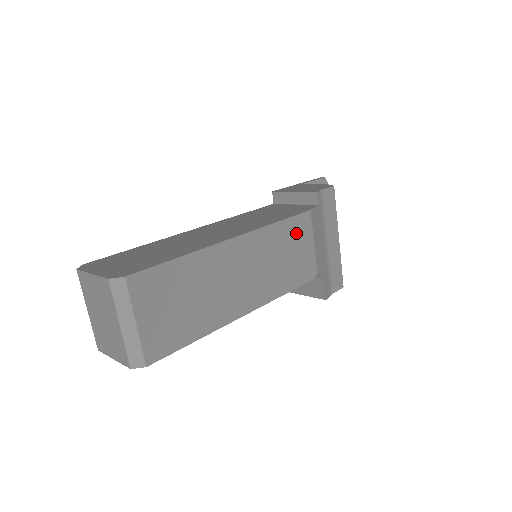
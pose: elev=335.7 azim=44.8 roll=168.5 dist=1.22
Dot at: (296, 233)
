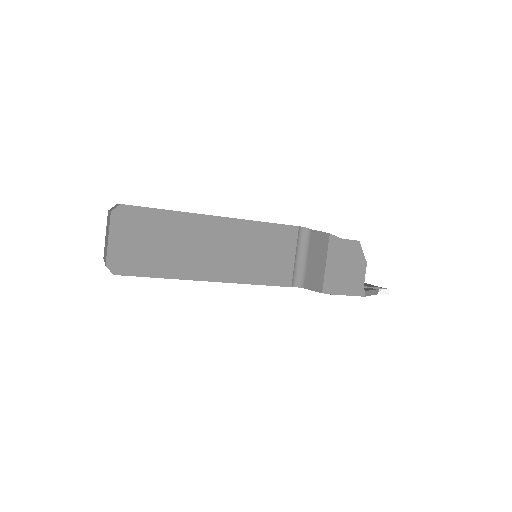
Dot at: occluded
